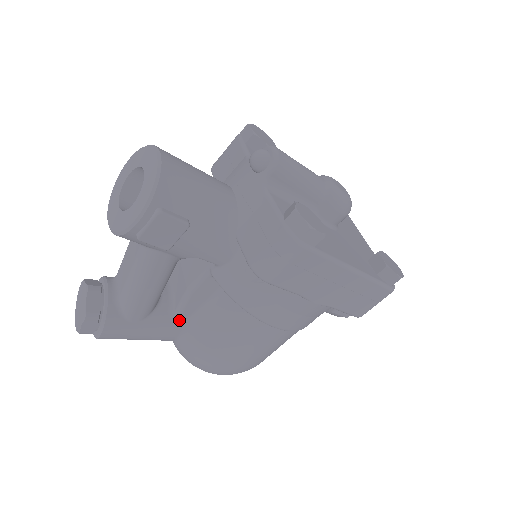
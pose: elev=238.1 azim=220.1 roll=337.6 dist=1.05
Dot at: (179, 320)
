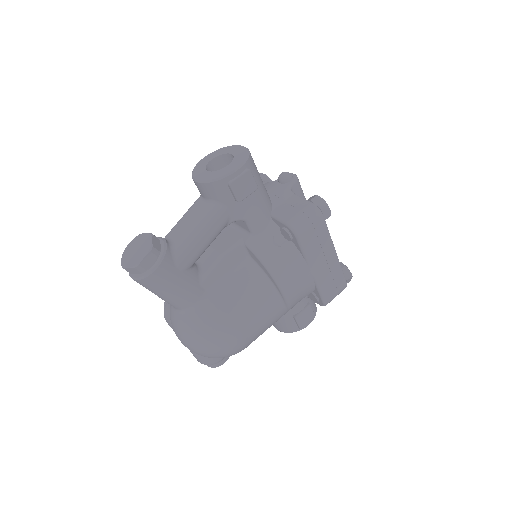
Dot at: (205, 283)
